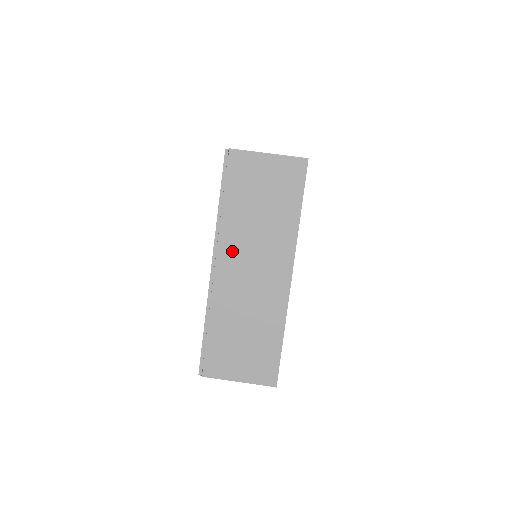
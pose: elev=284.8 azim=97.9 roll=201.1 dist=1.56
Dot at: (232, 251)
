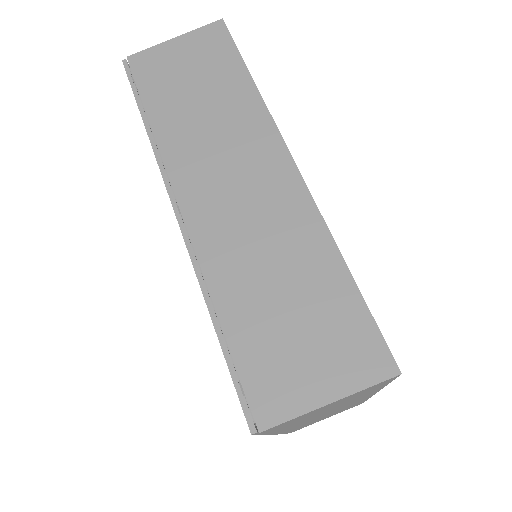
Dot at: occluded
